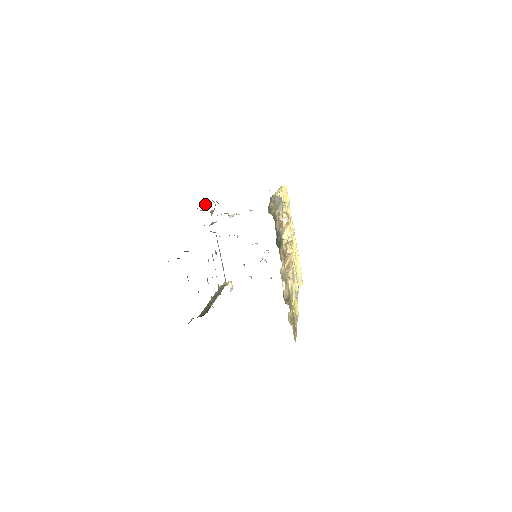
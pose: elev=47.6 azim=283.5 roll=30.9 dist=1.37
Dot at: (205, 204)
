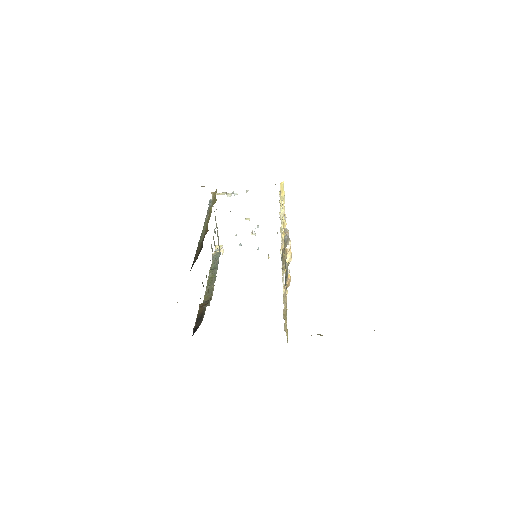
Dot at: occluded
